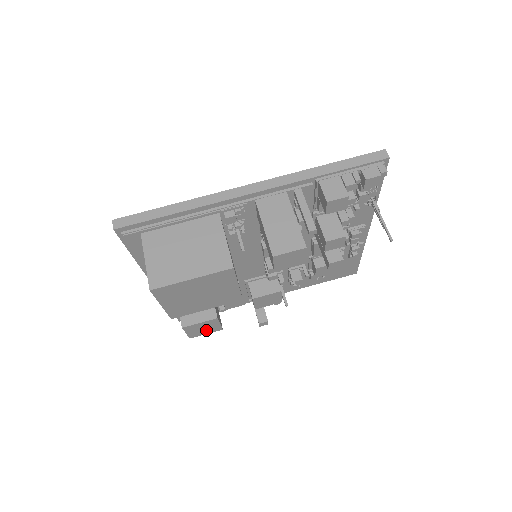
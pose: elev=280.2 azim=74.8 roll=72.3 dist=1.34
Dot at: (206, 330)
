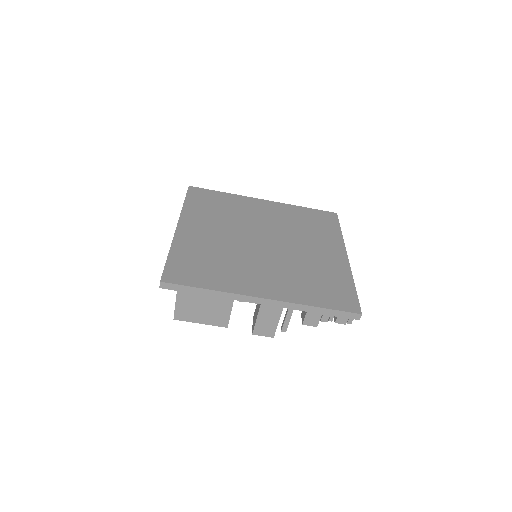
Dot at: occluded
